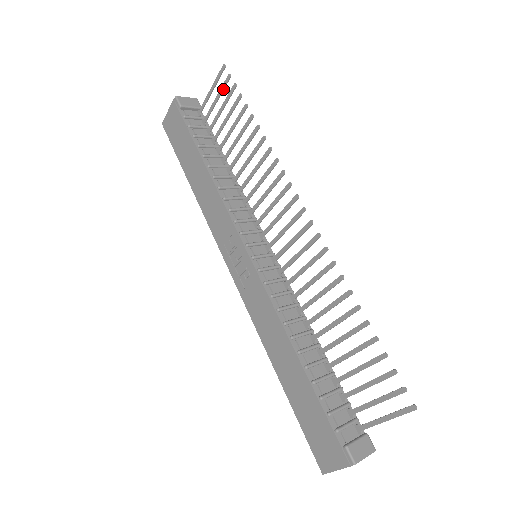
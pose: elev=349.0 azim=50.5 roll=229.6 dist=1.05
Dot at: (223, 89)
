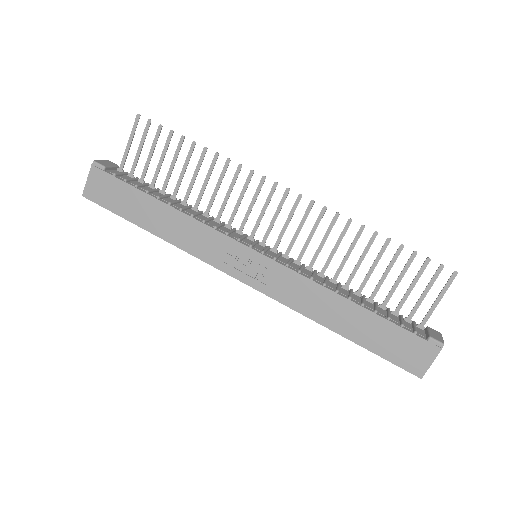
Dot at: (146, 135)
